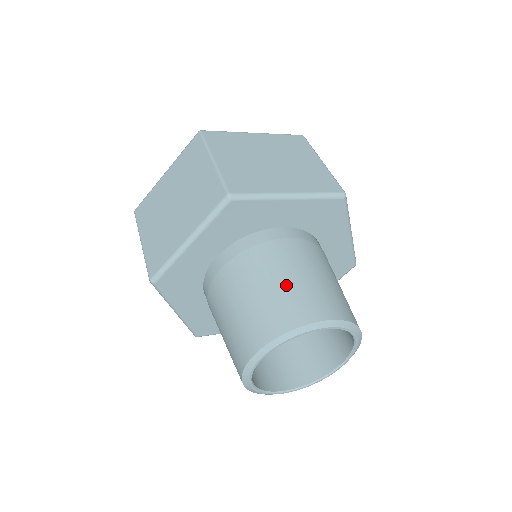
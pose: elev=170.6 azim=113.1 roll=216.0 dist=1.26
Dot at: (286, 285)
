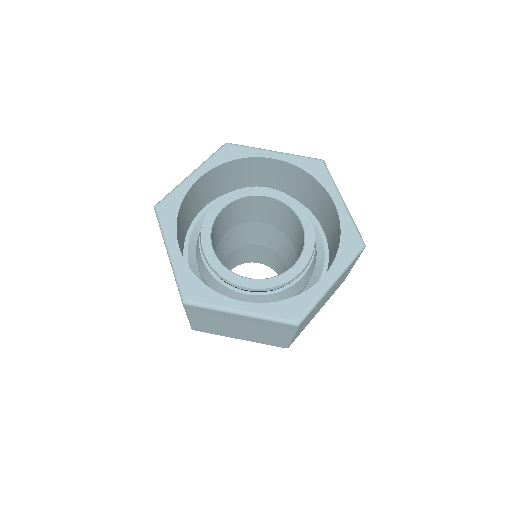
Dot at: occluded
